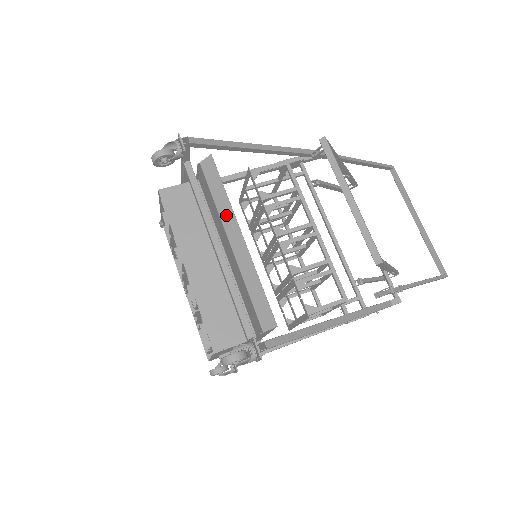
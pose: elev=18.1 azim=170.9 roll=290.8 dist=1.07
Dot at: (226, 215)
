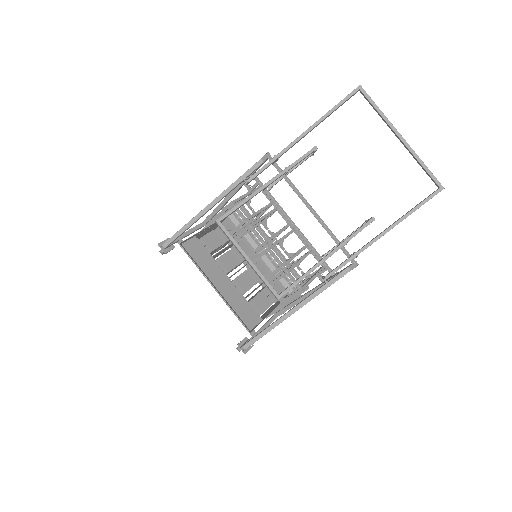
Dot at: (205, 275)
